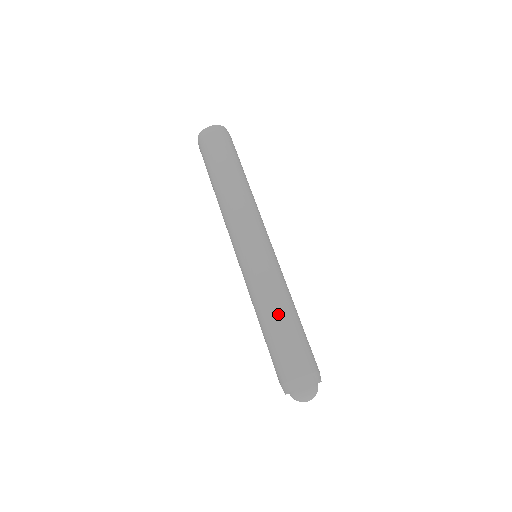
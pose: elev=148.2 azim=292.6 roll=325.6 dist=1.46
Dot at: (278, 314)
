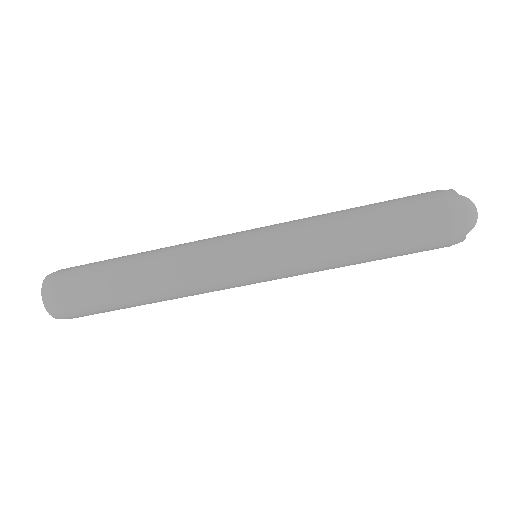
Dot at: (348, 209)
